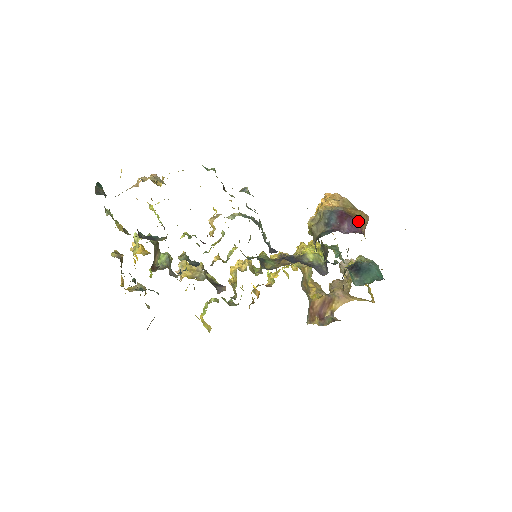
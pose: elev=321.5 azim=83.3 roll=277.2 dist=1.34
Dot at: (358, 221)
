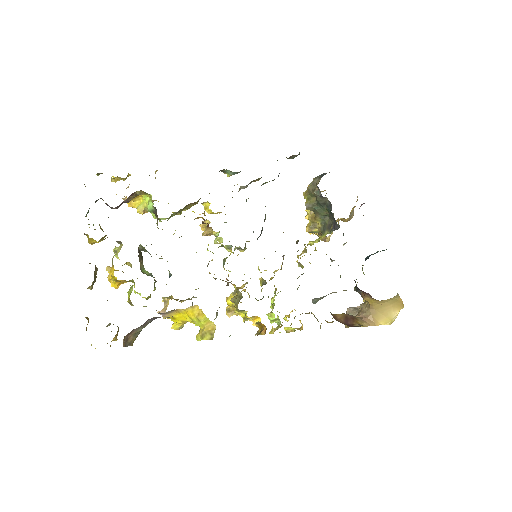
Dot at: occluded
